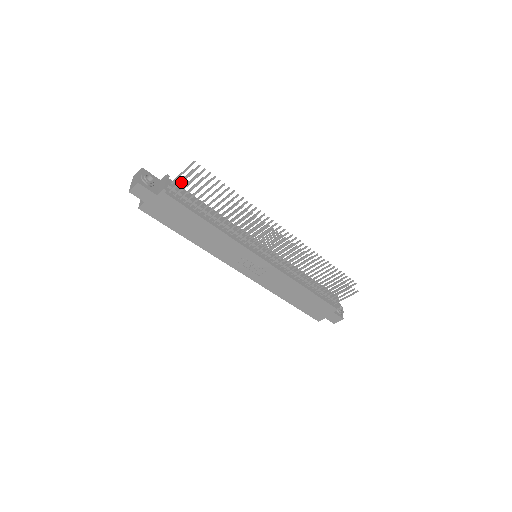
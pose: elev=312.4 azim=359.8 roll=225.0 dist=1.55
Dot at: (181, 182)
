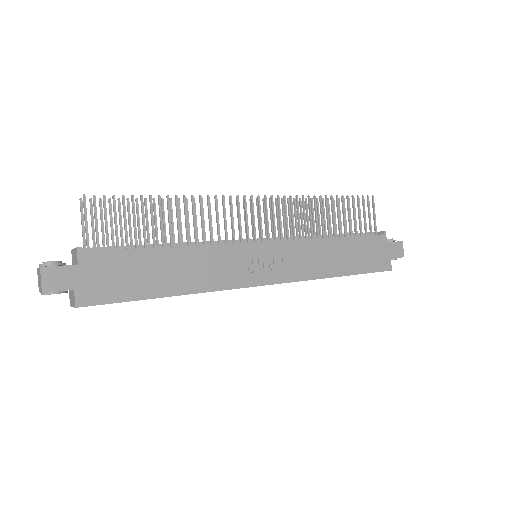
Dot at: (93, 240)
